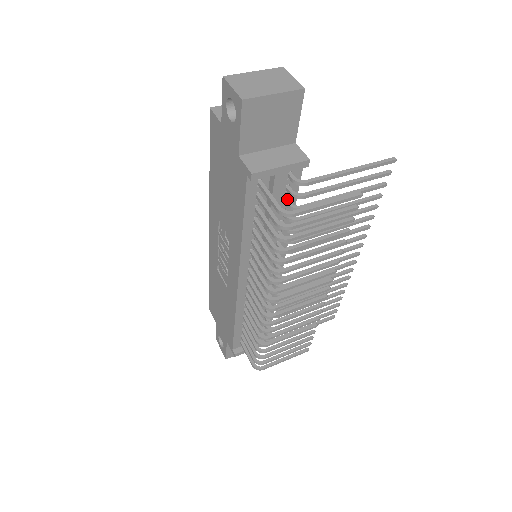
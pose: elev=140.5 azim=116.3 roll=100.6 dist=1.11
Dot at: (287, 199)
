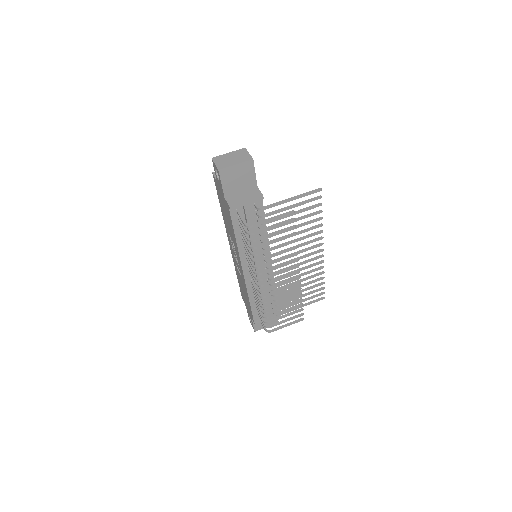
Dot at: (258, 218)
